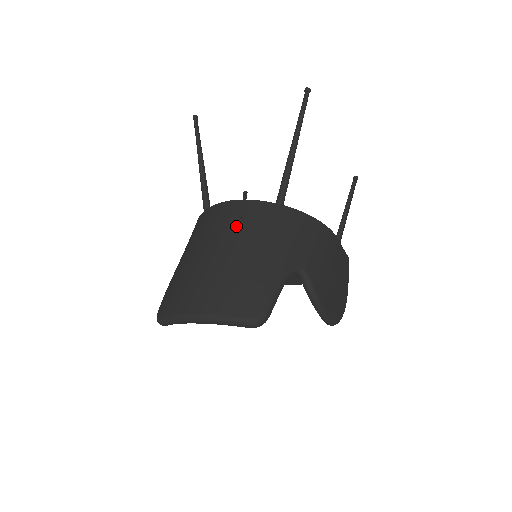
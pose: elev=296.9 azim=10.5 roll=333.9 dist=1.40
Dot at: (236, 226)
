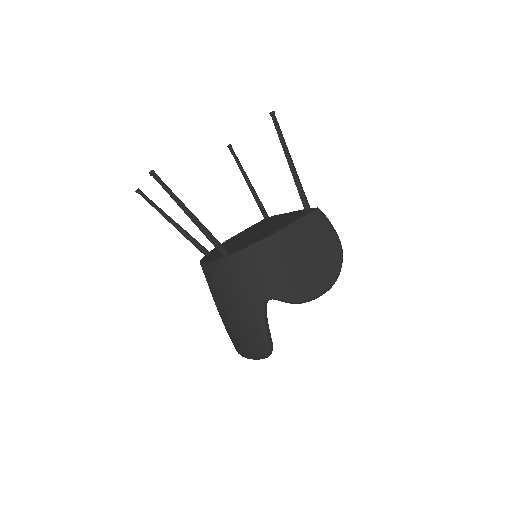
Dot at: (215, 290)
